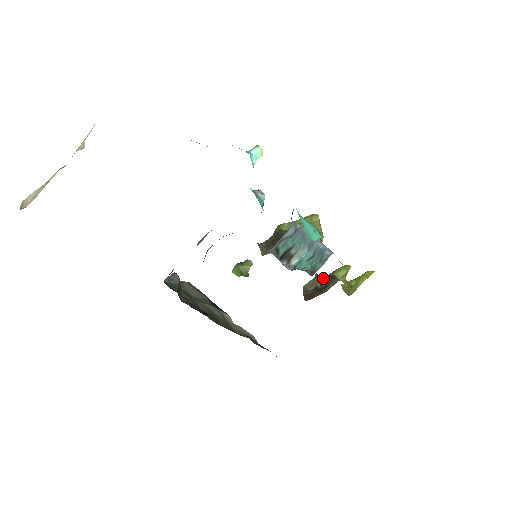
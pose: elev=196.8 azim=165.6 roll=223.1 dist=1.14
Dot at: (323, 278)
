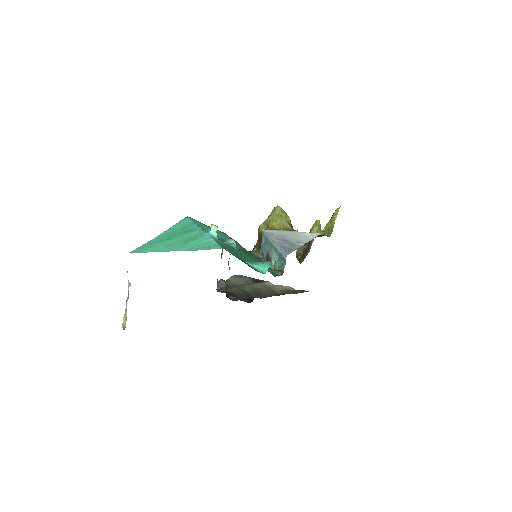
Dot at: occluded
